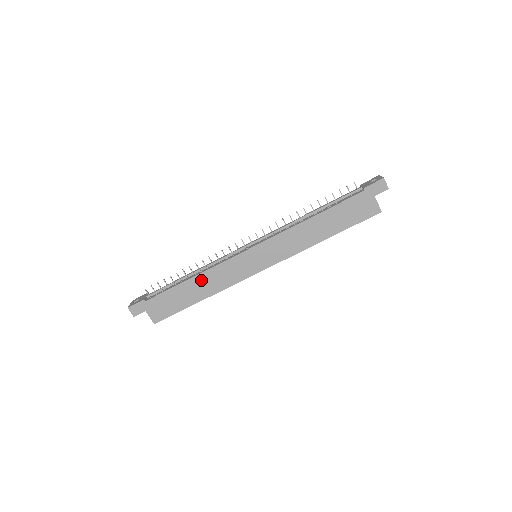
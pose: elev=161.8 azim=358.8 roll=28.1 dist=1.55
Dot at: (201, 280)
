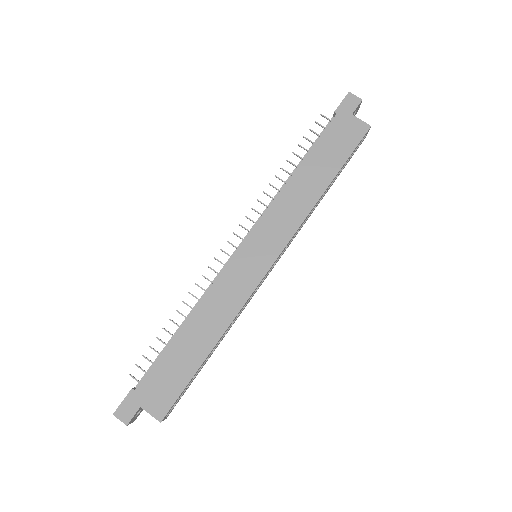
Dot at: (199, 319)
